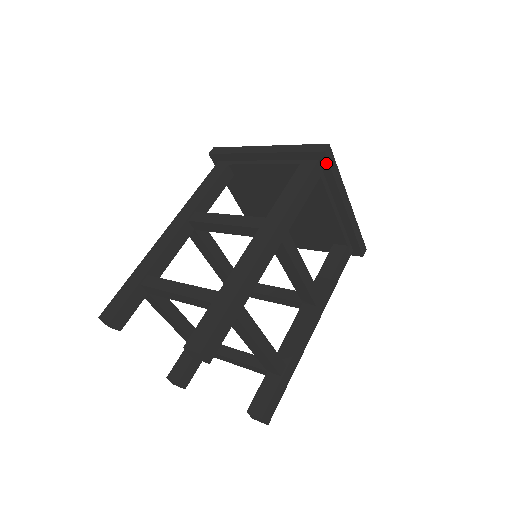
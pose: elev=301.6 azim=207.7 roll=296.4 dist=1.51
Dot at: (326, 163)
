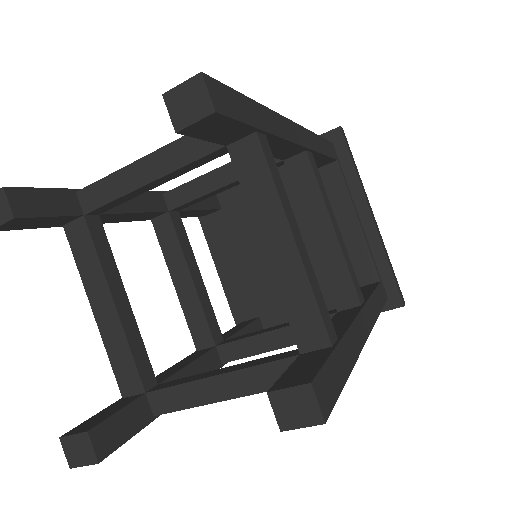
Dot at: (342, 144)
